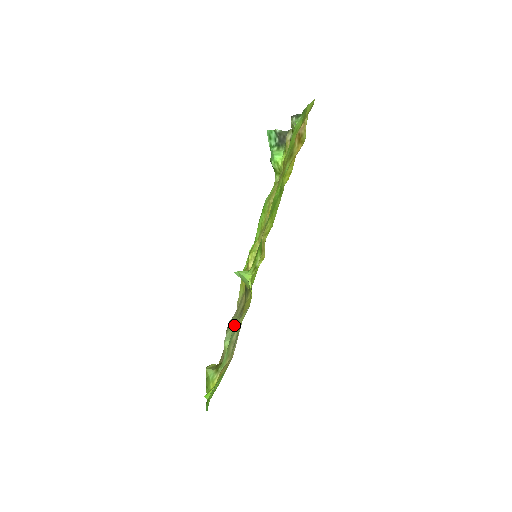
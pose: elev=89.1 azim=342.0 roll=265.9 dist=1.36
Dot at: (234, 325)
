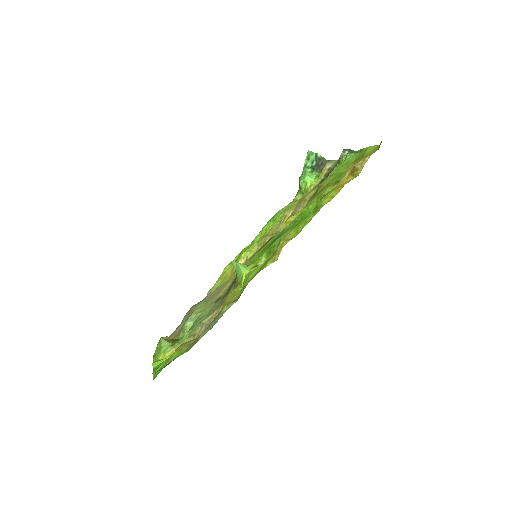
Dot at: (204, 310)
